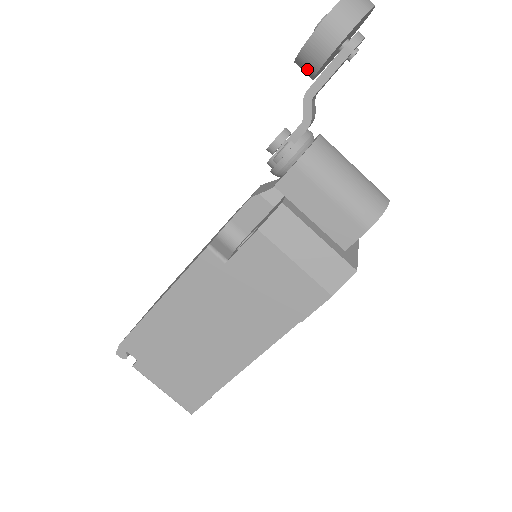
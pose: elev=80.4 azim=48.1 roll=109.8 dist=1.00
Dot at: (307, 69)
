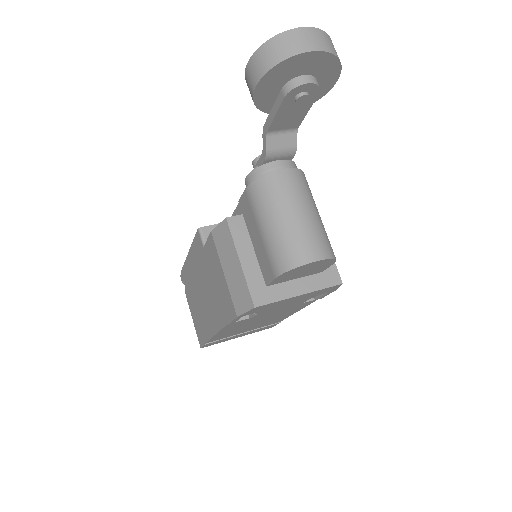
Dot at: occluded
